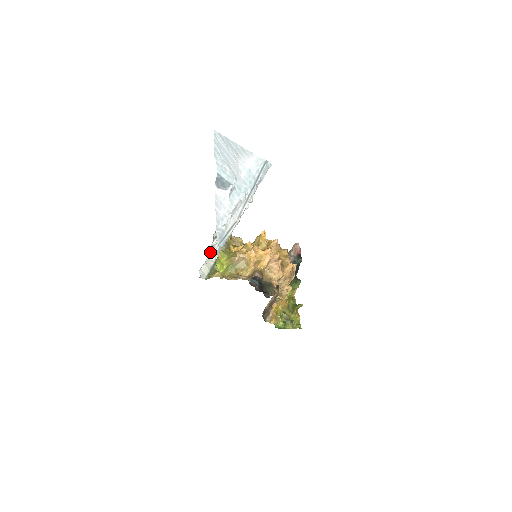
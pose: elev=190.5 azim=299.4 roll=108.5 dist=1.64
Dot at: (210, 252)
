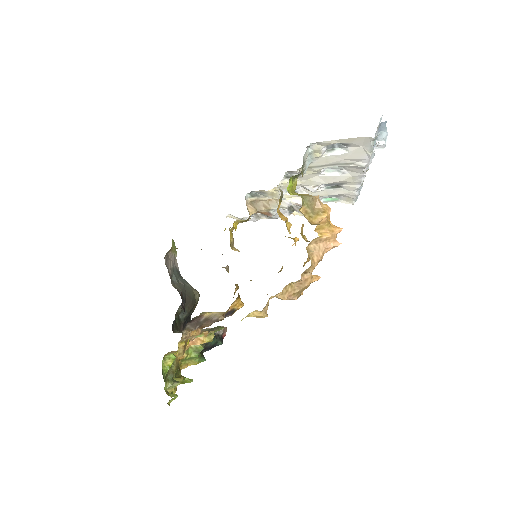
Dot at: (337, 145)
